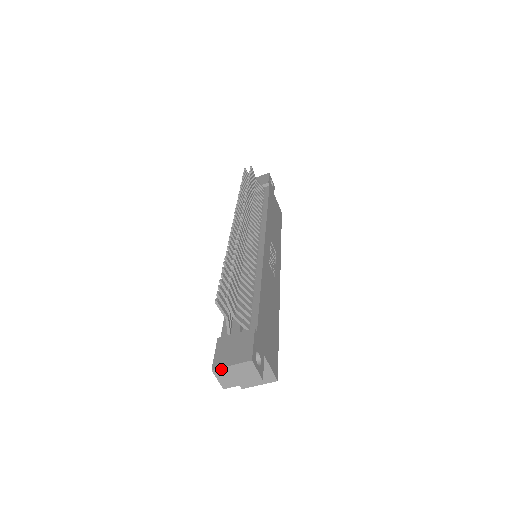
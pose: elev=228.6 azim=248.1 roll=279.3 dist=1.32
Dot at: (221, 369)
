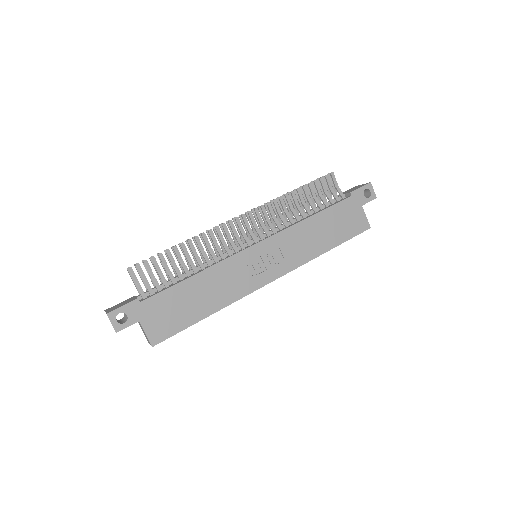
Dot at: occluded
